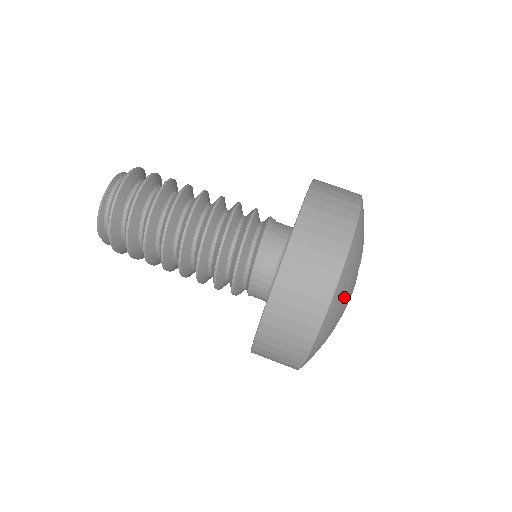
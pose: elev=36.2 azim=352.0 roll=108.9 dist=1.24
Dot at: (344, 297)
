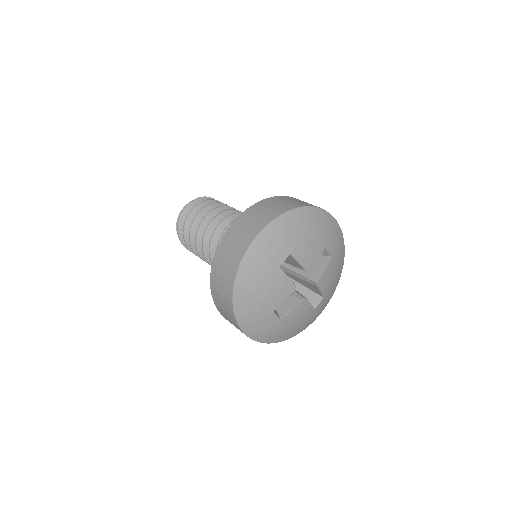
Dot at: (257, 290)
